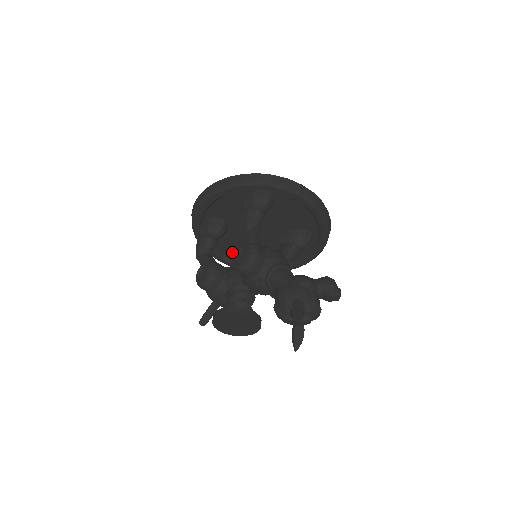
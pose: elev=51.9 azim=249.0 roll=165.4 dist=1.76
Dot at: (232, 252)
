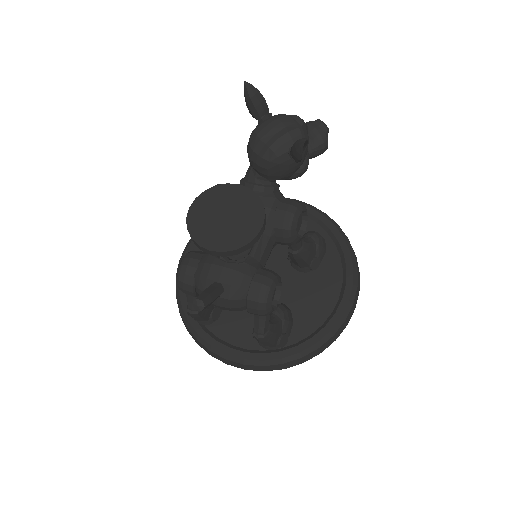
Dot at: occluded
